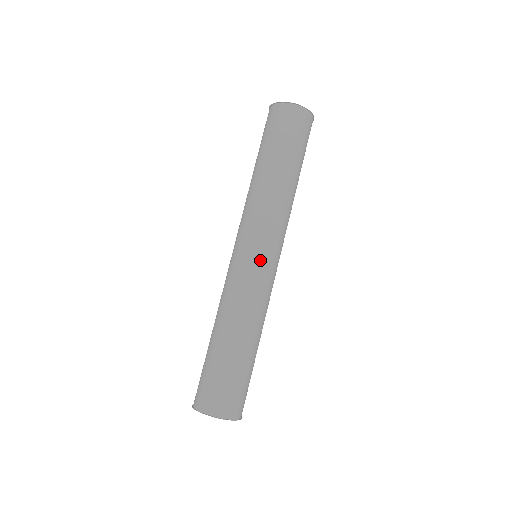
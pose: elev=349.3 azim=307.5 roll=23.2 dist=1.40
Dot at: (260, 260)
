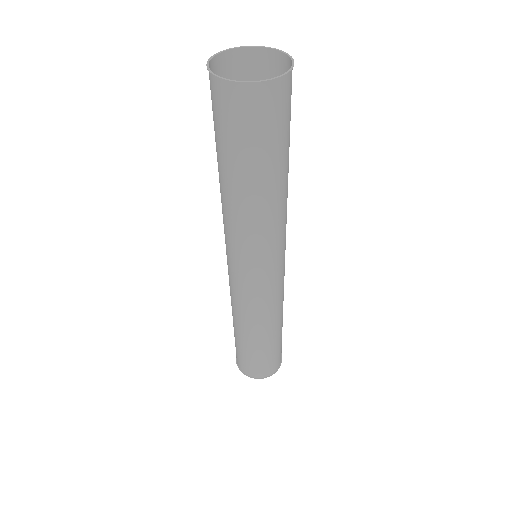
Dot at: (243, 281)
